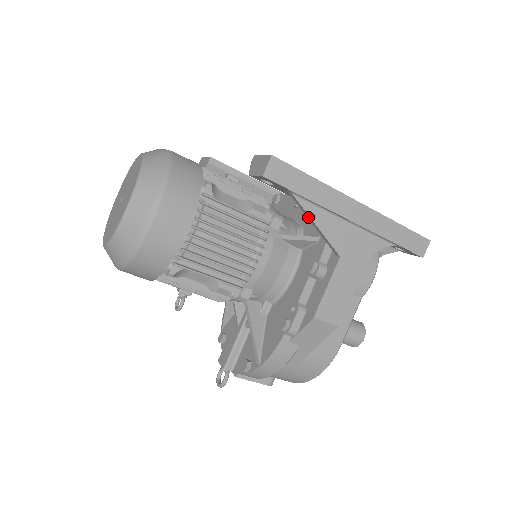
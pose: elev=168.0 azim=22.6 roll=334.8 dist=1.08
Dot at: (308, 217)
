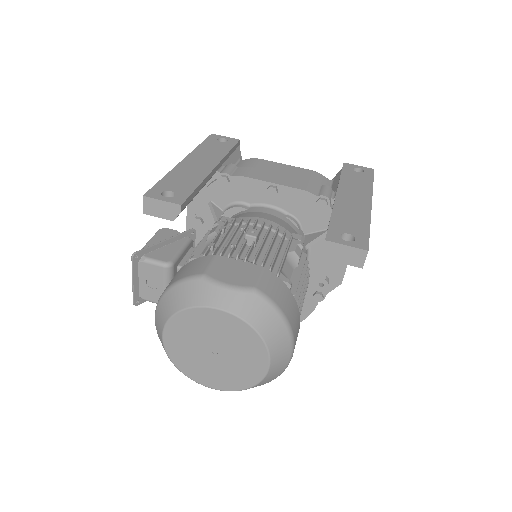
Dot at: occluded
